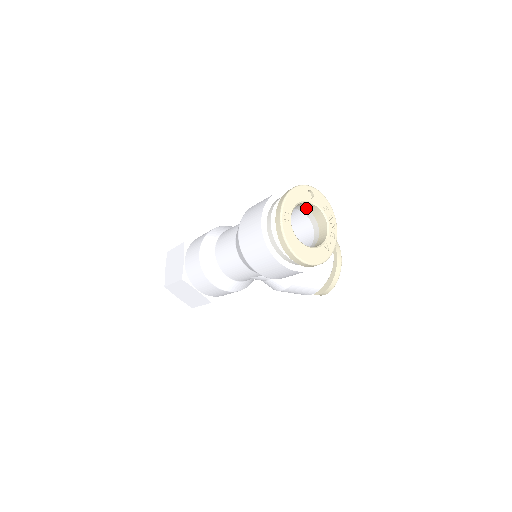
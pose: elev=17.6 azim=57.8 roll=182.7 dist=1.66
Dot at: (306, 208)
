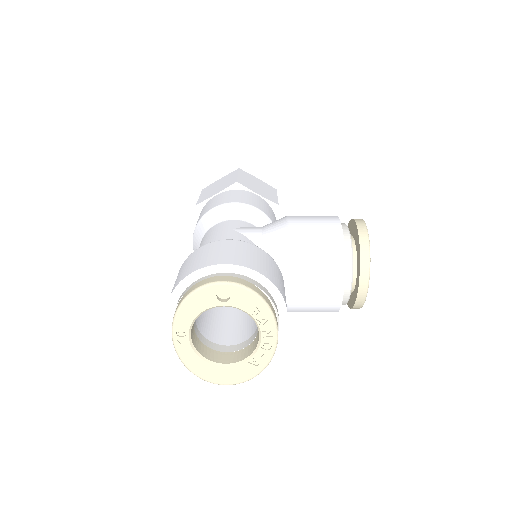
Dot at: occluded
